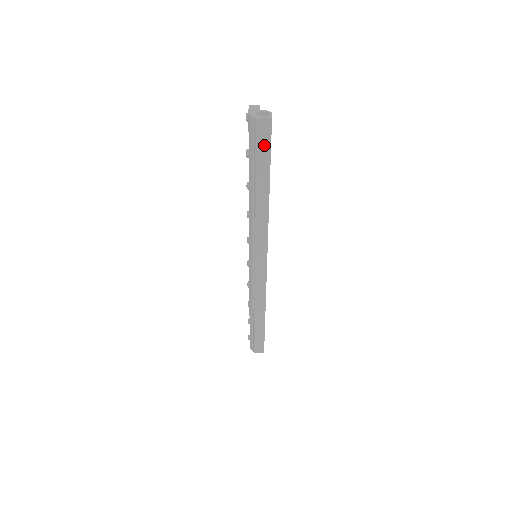
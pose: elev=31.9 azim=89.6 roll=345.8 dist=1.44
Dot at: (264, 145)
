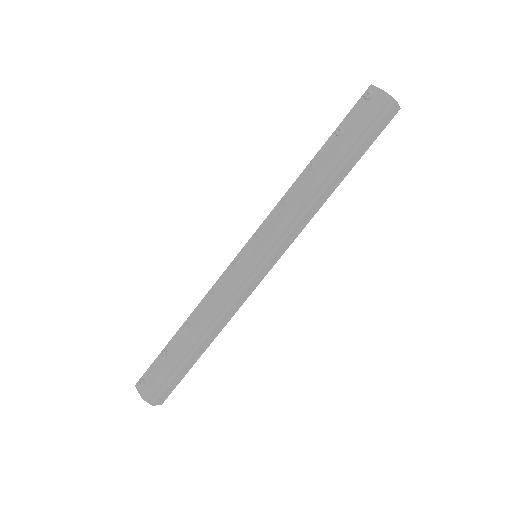
Dot at: (378, 130)
